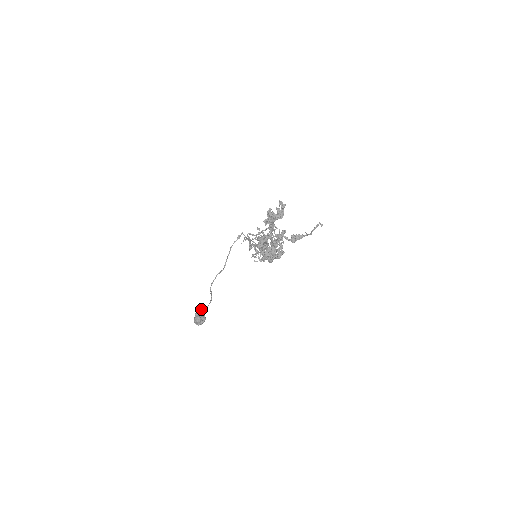
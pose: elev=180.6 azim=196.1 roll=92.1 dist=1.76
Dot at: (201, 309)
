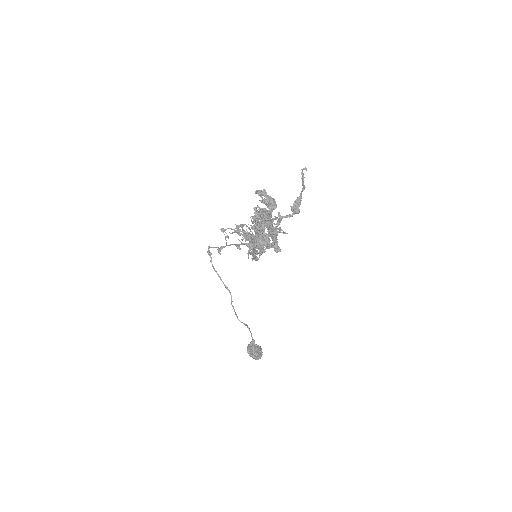
Dot at: (249, 344)
